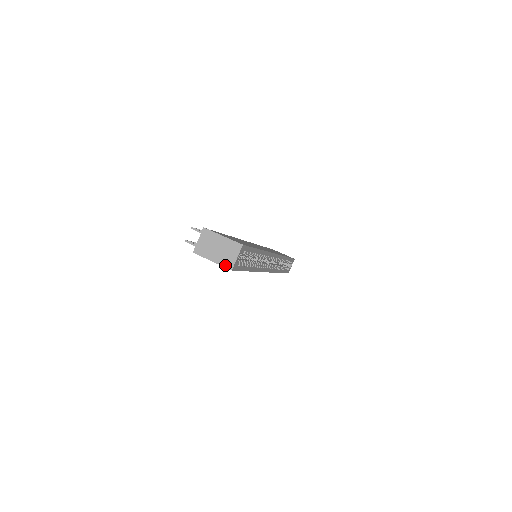
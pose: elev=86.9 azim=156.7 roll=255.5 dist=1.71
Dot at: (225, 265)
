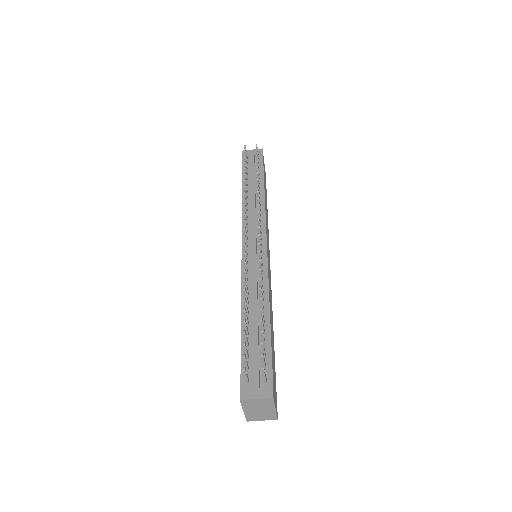
Dot at: (248, 418)
